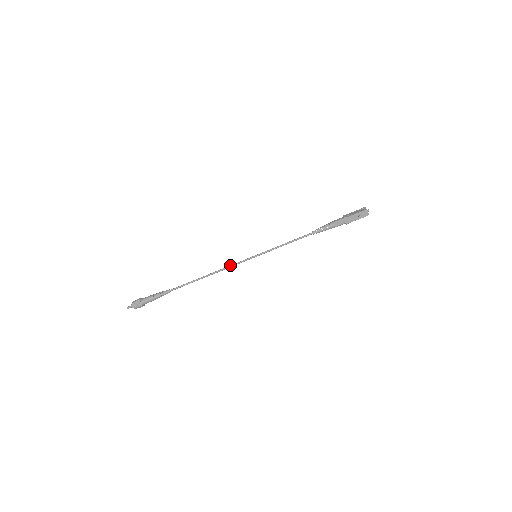
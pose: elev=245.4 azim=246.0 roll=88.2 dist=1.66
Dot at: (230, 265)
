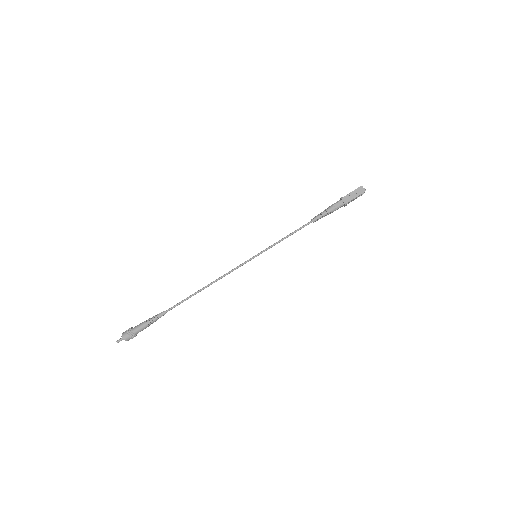
Dot at: (229, 271)
